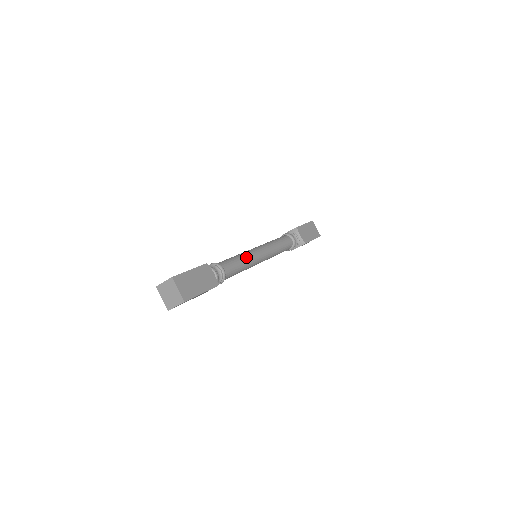
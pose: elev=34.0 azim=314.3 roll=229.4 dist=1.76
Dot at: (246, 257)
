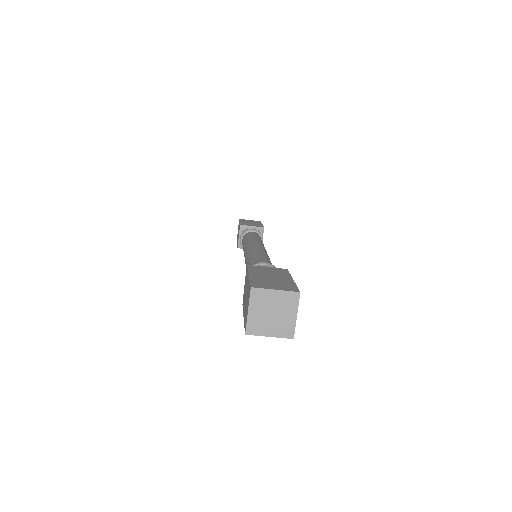
Dot at: occluded
